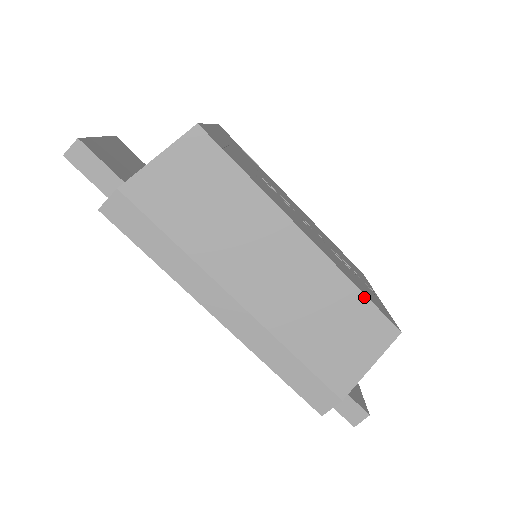
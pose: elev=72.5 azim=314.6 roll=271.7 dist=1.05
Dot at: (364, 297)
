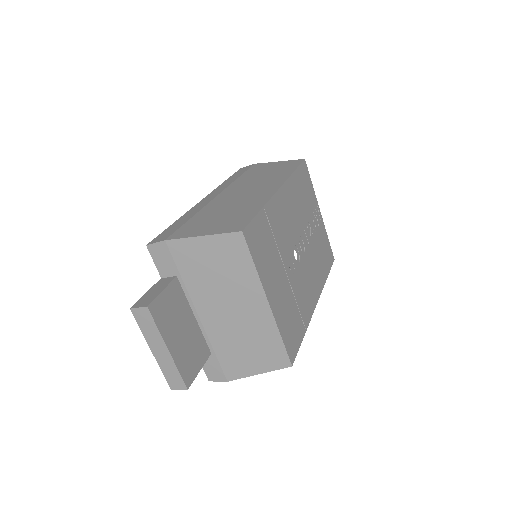
Dot at: (327, 275)
